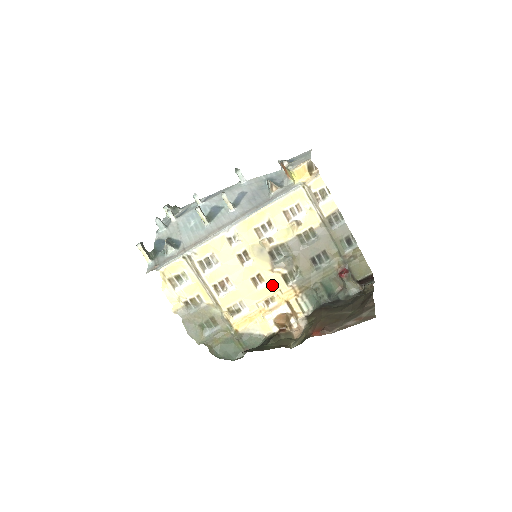
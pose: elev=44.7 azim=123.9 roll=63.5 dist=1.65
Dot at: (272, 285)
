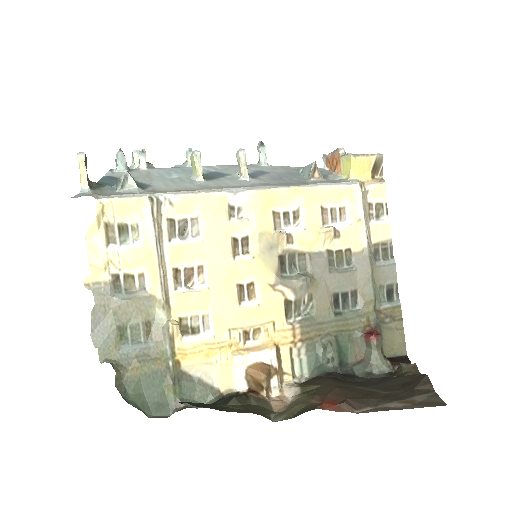
Dot at: (265, 309)
